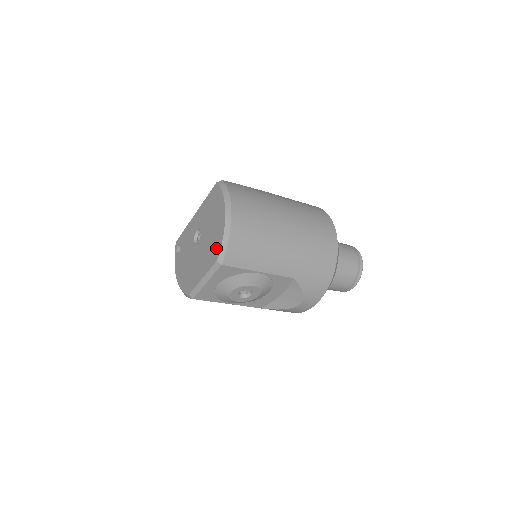
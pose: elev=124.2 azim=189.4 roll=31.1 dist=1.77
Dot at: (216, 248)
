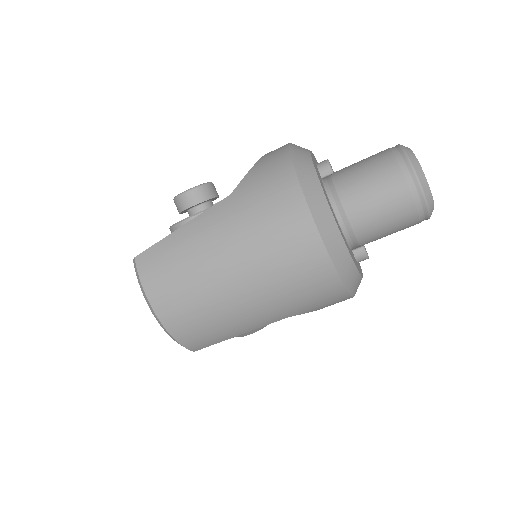
Dot at: occluded
